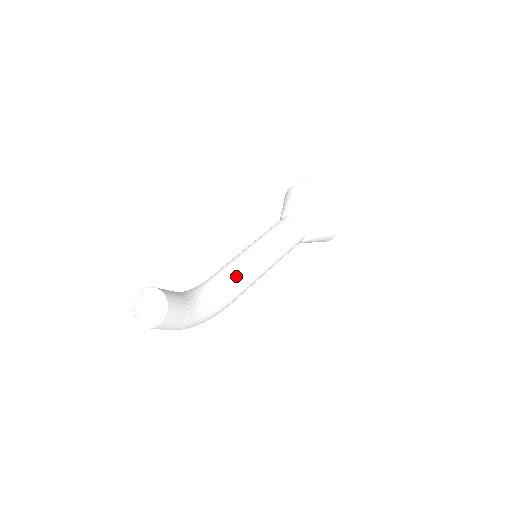
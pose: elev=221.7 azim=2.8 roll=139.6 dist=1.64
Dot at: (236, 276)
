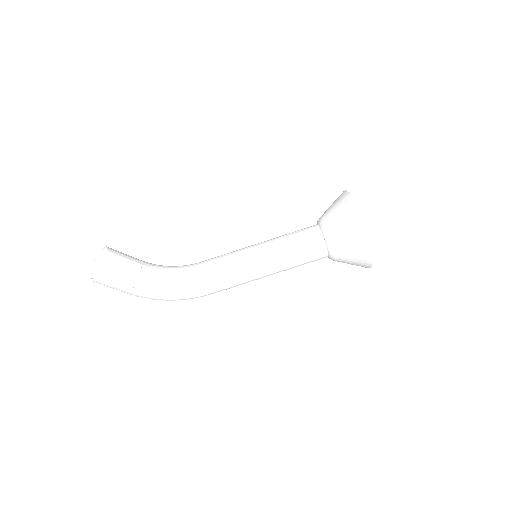
Dot at: (216, 267)
